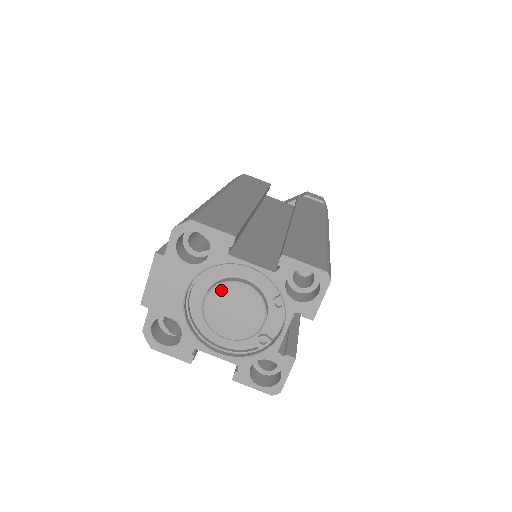
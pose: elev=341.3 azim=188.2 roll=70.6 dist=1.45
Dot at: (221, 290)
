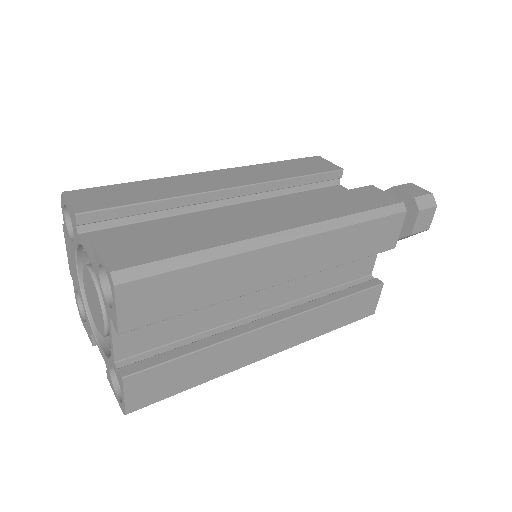
Dot at: (85, 273)
